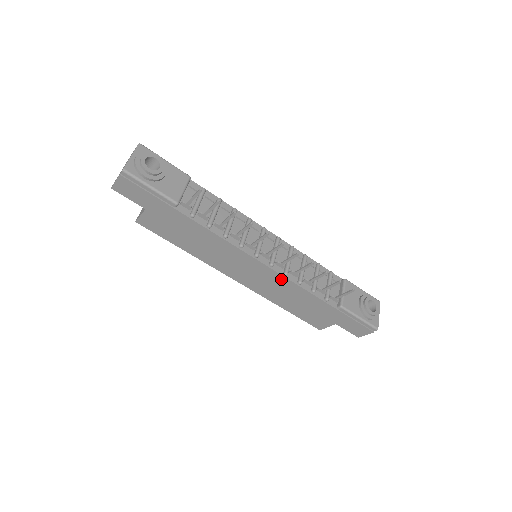
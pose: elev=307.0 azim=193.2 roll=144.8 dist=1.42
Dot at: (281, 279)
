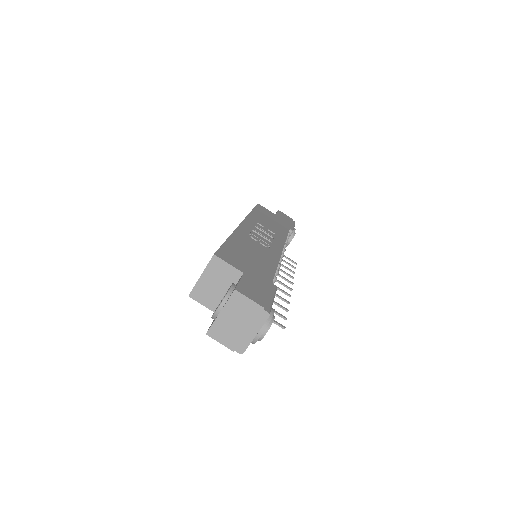
Dot at: occluded
